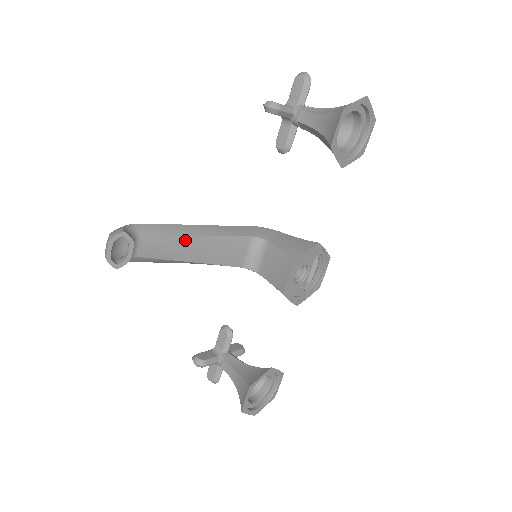
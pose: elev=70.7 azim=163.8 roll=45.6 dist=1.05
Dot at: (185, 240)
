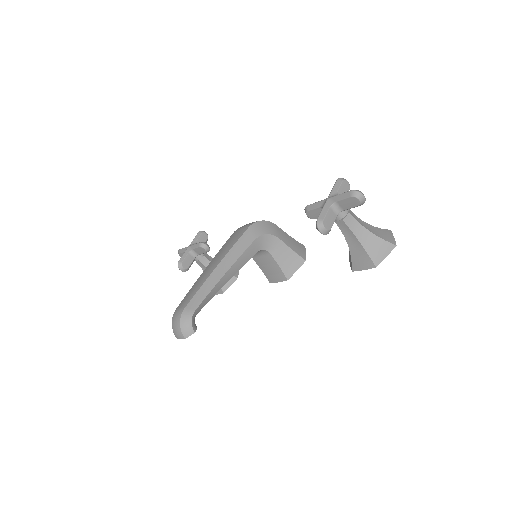
Dot at: occluded
